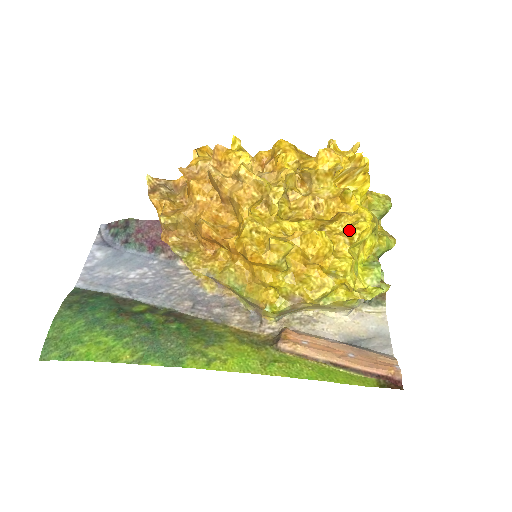
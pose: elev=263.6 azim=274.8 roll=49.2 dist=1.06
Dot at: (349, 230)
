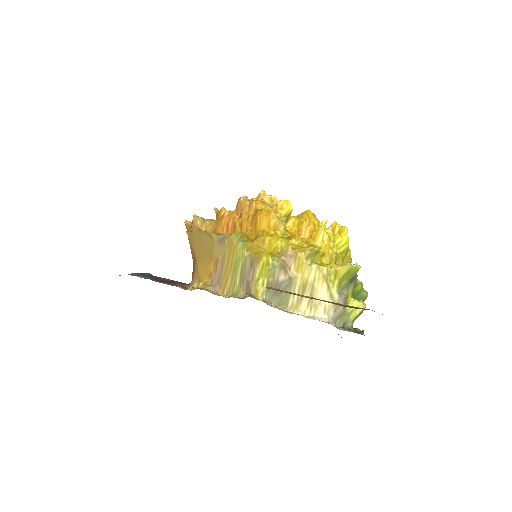
Dot at: (332, 225)
